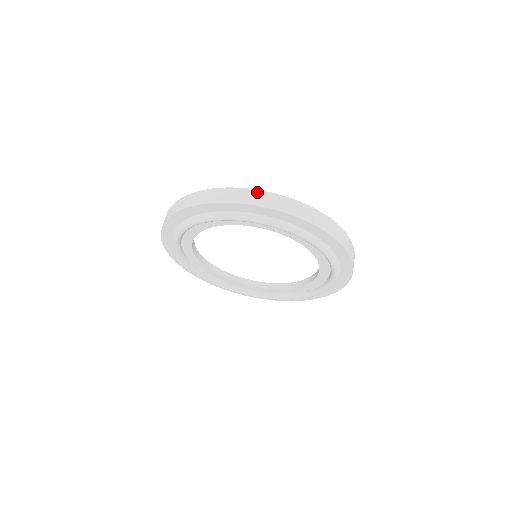
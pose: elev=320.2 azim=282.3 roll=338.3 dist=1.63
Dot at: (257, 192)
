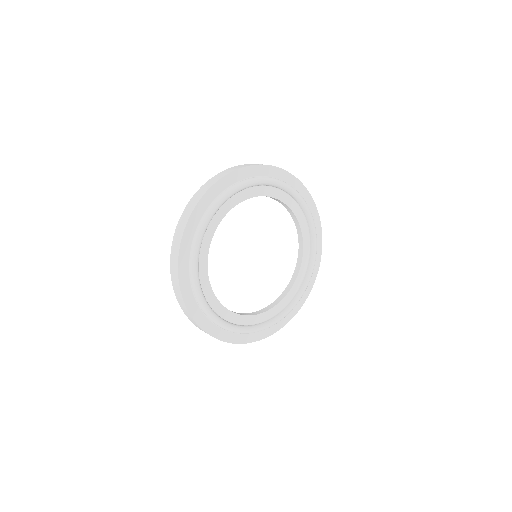
Dot at: occluded
